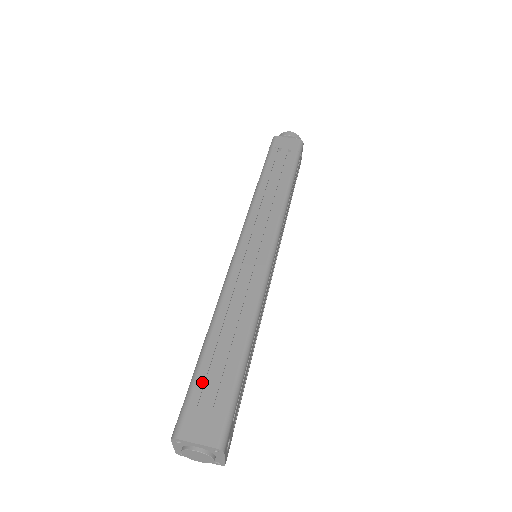
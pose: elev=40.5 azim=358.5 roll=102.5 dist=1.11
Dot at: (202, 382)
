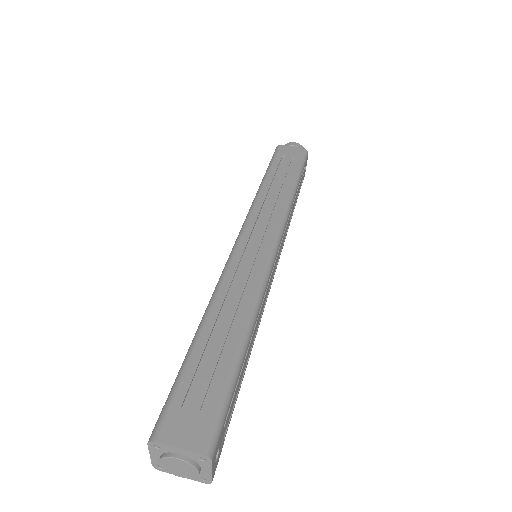
Dot at: (189, 378)
